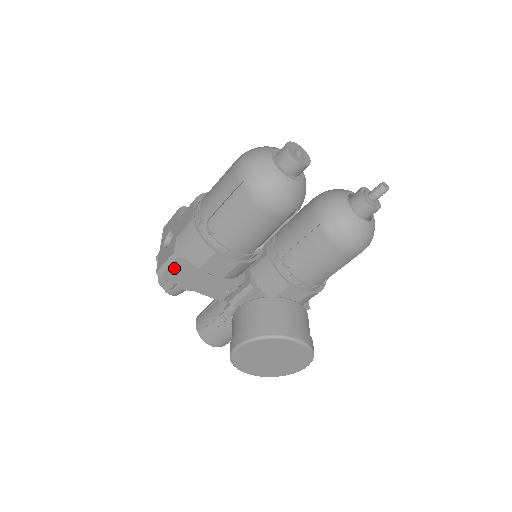
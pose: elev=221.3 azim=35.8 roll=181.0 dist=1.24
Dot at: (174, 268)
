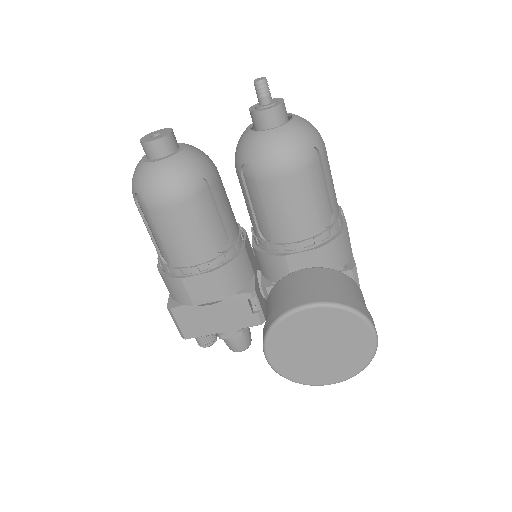
Dot at: (182, 321)
